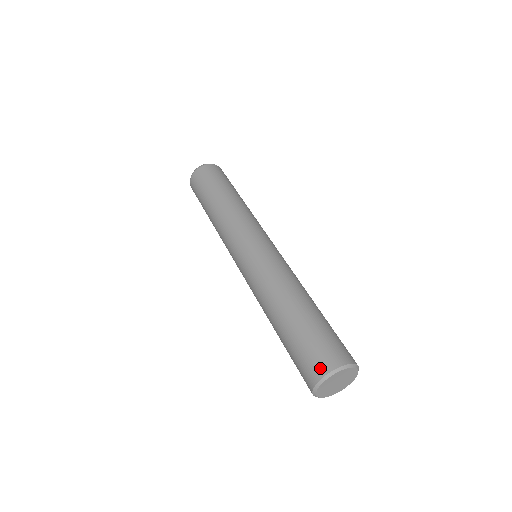
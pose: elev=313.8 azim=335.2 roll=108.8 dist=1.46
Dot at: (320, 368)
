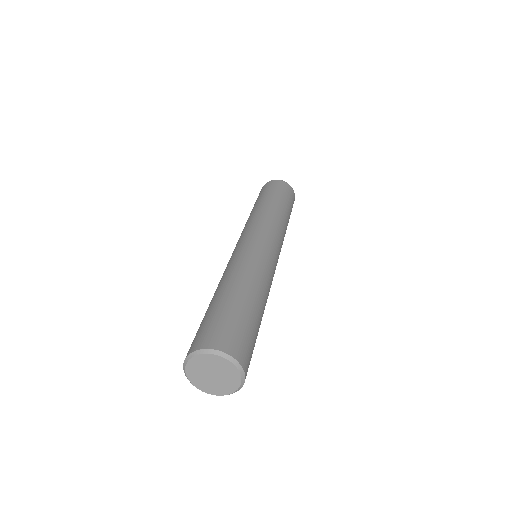
Dot at: (219, 342)
